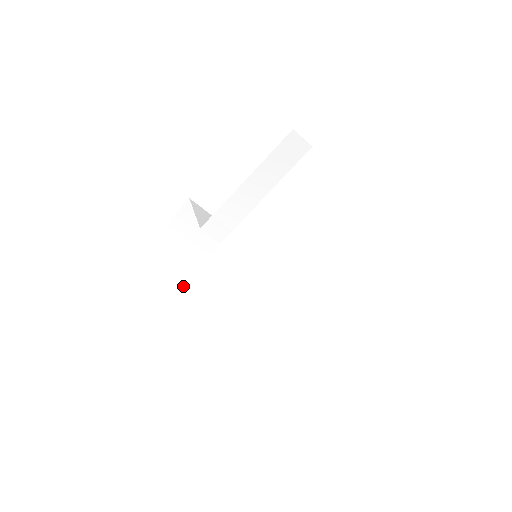
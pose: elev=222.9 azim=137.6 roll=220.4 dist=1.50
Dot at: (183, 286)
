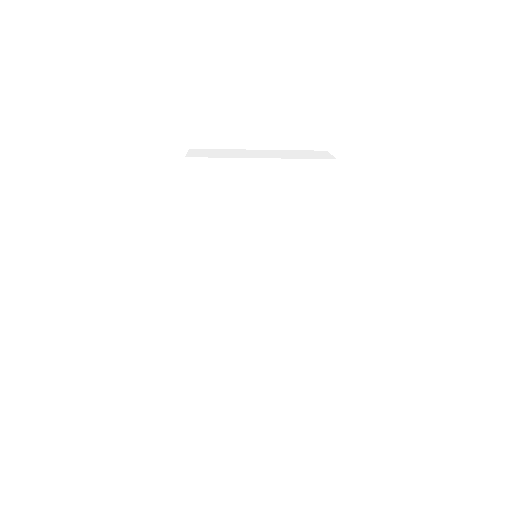
Dot at: (219, 314)
